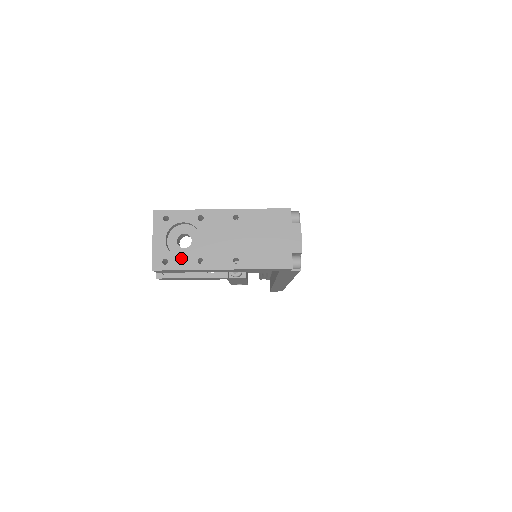
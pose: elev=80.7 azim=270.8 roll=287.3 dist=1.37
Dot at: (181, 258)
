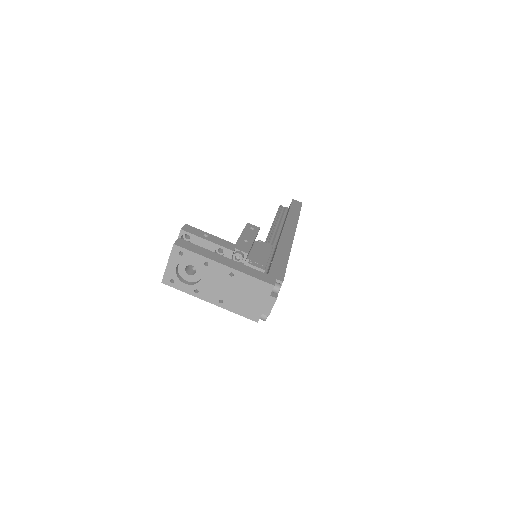
Dot at: (184, 284)
